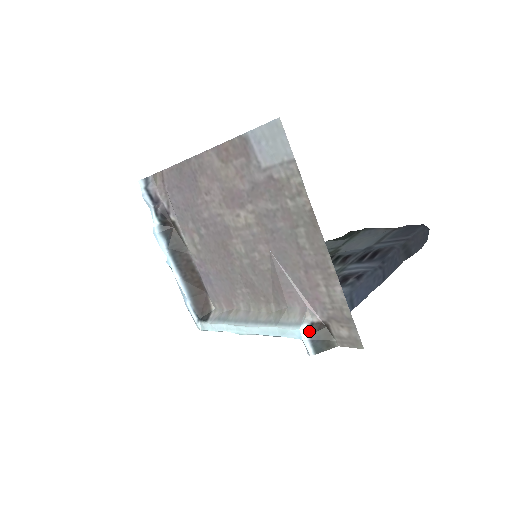
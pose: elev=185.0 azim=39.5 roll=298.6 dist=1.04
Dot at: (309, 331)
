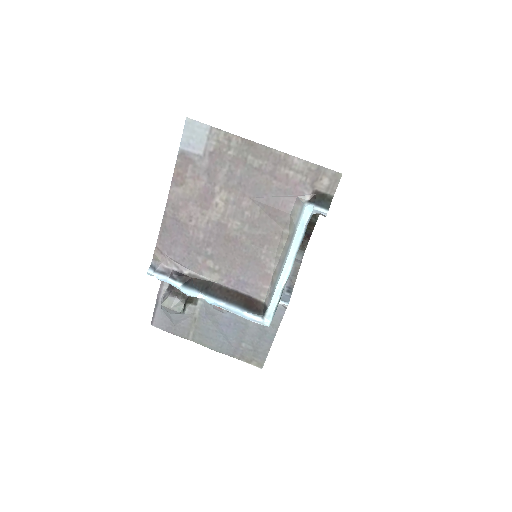
Dot at: (311, 203)
